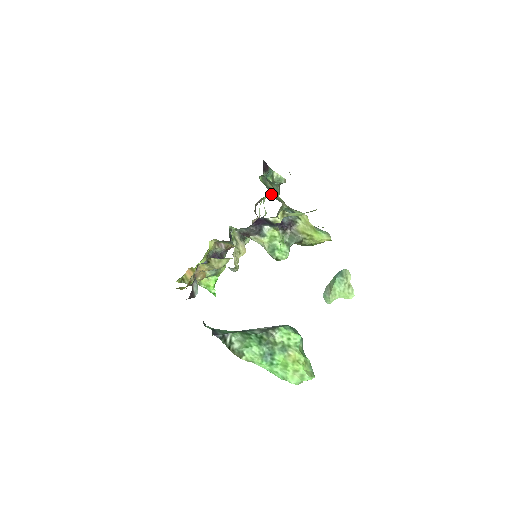
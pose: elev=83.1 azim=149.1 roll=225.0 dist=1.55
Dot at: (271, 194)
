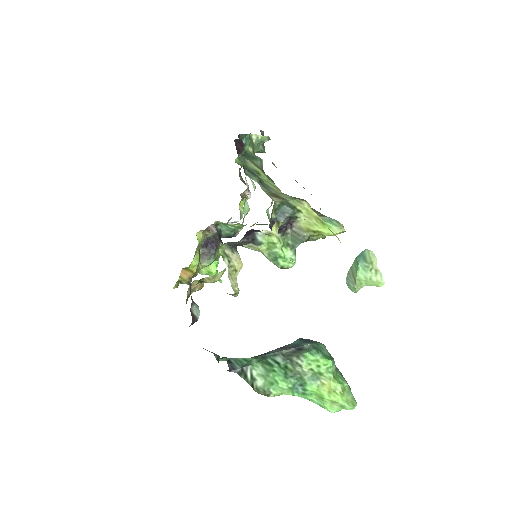
Dot at: occluded
